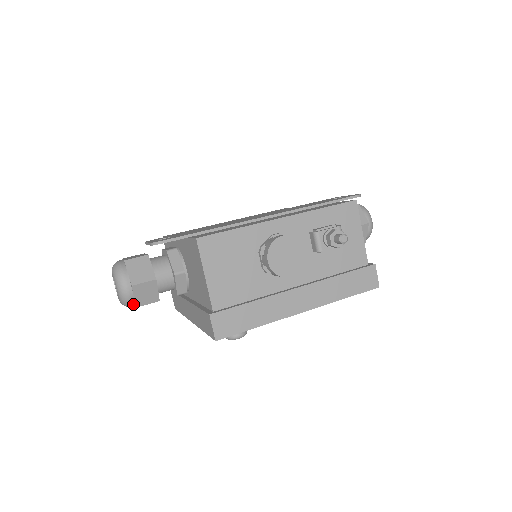
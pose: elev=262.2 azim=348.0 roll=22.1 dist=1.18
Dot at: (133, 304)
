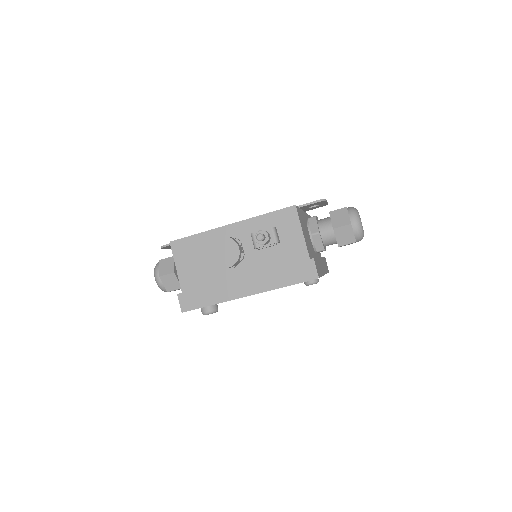
Dot at: (166, 290)
